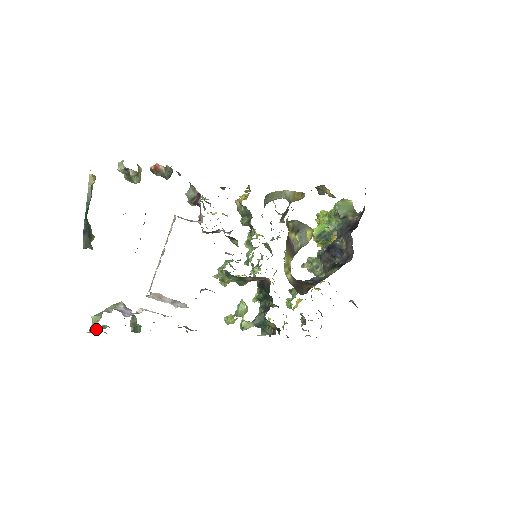
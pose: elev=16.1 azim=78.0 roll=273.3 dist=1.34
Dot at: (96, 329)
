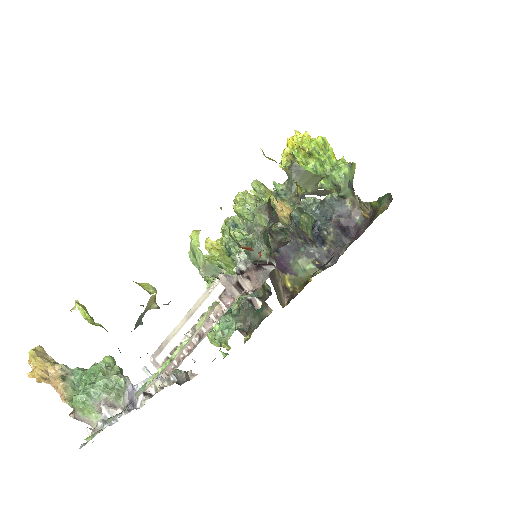
Dot at: (68, 396)
